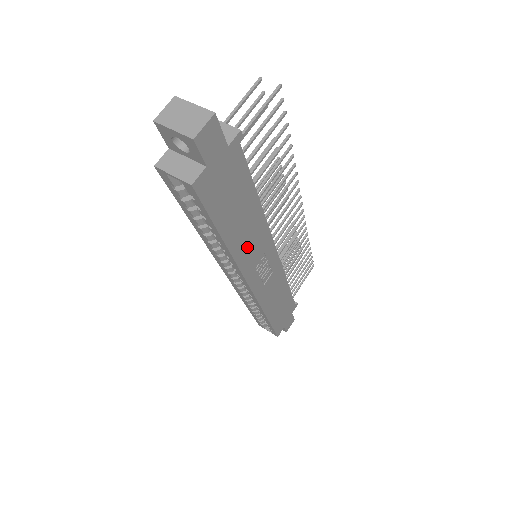
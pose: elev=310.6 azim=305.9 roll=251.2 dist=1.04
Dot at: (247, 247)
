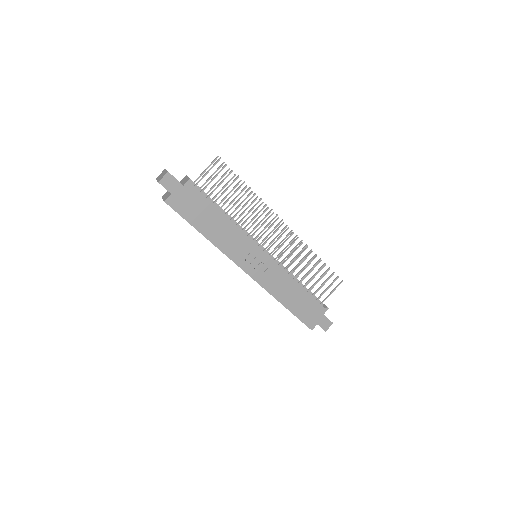
Dot at: (227, 242)
